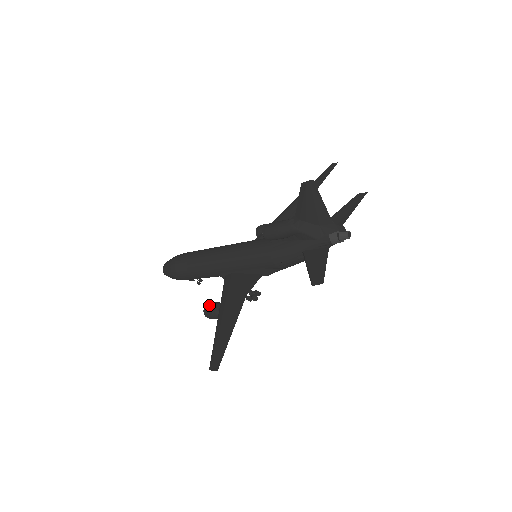
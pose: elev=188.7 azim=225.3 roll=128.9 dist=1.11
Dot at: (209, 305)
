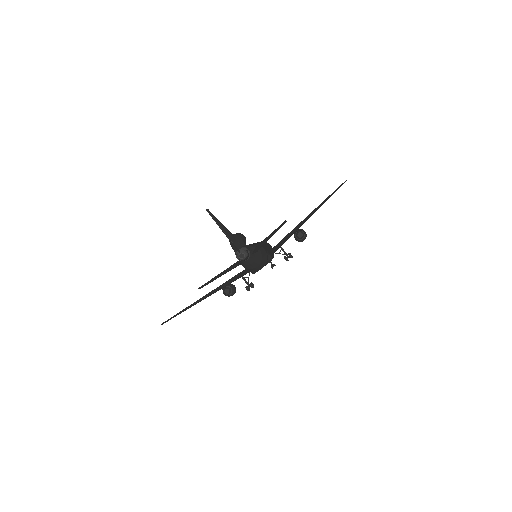
Dot at: occluded
